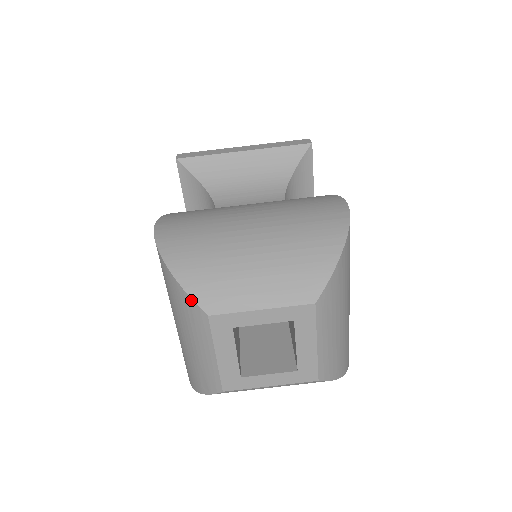
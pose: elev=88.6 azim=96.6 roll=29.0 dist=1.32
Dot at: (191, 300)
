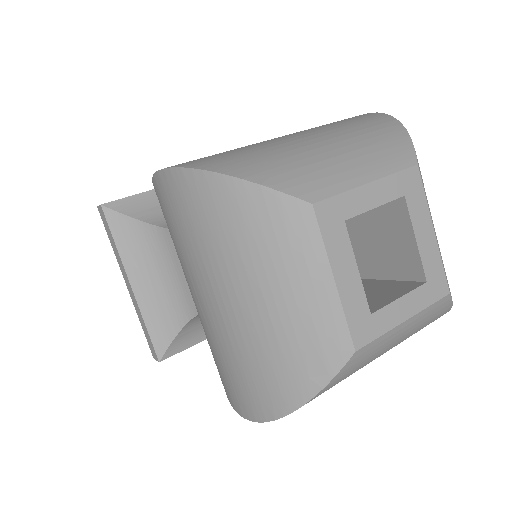
Dot at: (278, 194)
